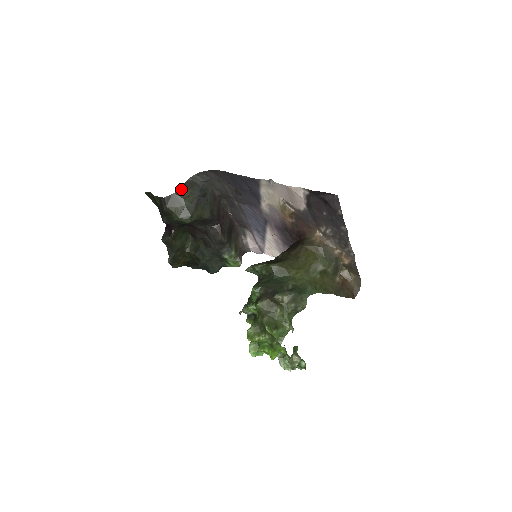
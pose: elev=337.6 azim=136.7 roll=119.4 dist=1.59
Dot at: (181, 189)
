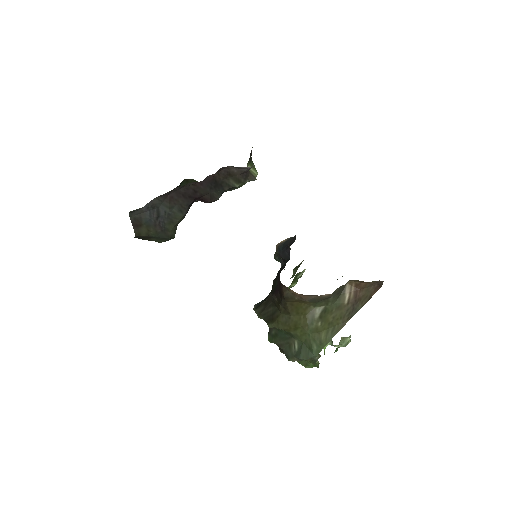
Dot at: (136, 230)
